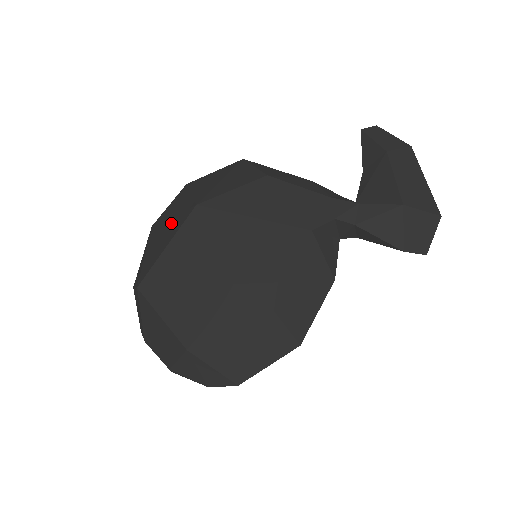
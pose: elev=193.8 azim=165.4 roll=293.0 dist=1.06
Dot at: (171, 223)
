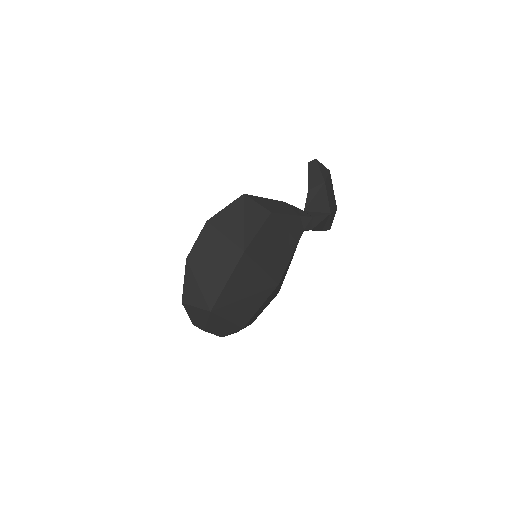
Dot at: (219, 262)
